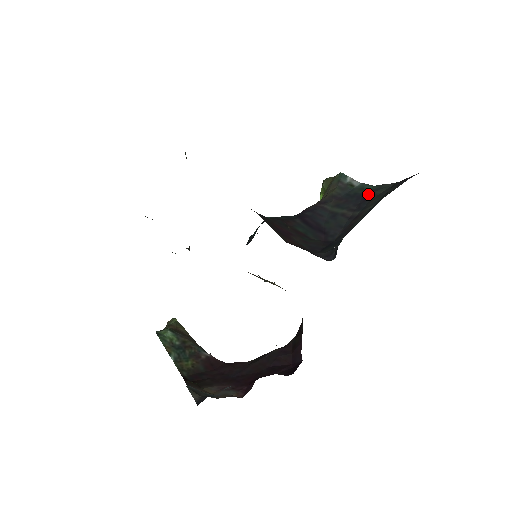
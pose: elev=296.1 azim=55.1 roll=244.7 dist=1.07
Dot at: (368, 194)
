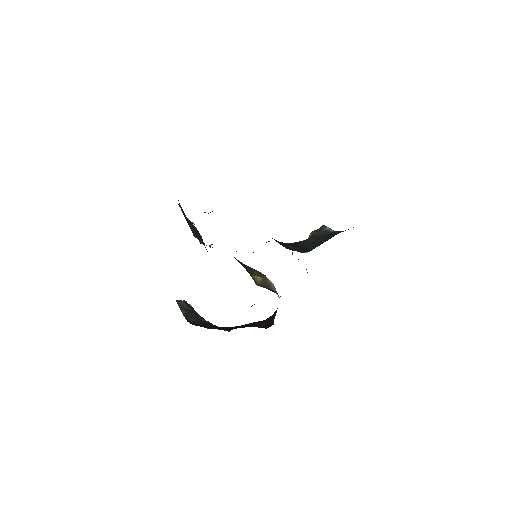
Dot at: occluded
